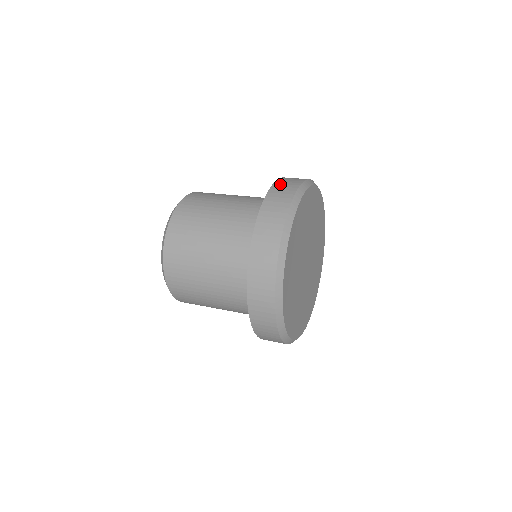
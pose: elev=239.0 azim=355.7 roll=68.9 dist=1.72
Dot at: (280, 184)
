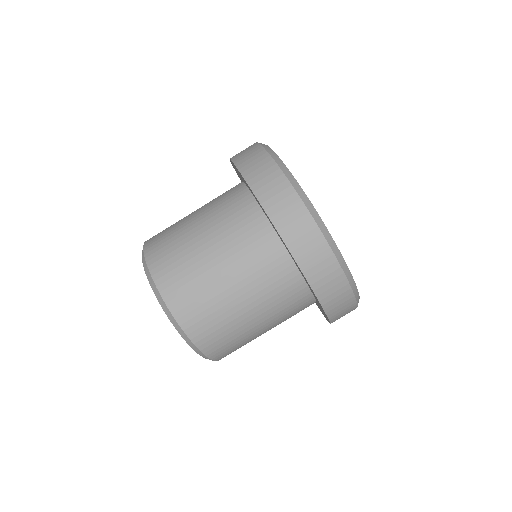
Dot at: occluded
